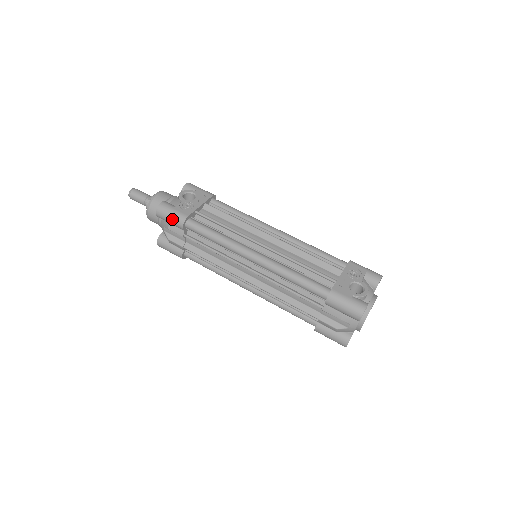
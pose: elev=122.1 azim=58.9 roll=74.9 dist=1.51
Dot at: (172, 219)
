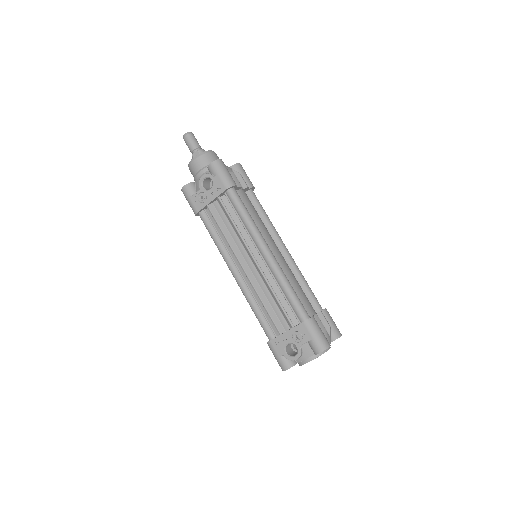
Dot at: (190, 206)
